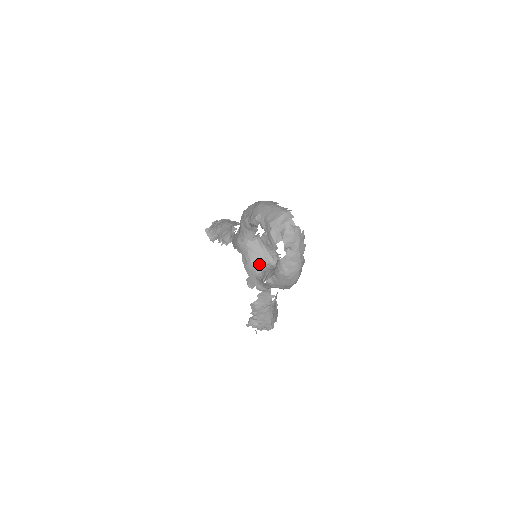
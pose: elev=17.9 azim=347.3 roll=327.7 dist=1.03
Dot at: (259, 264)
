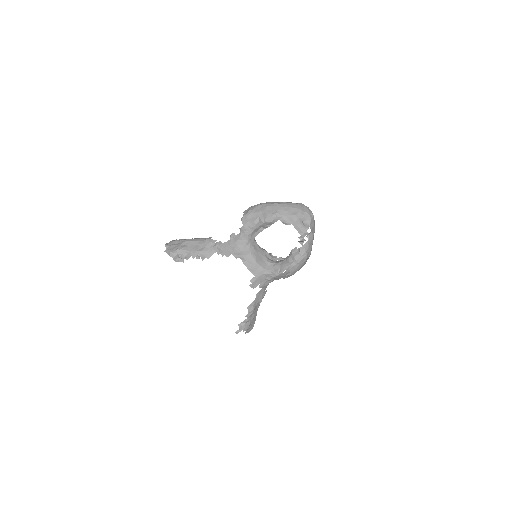
Dot at: (263, 262)
